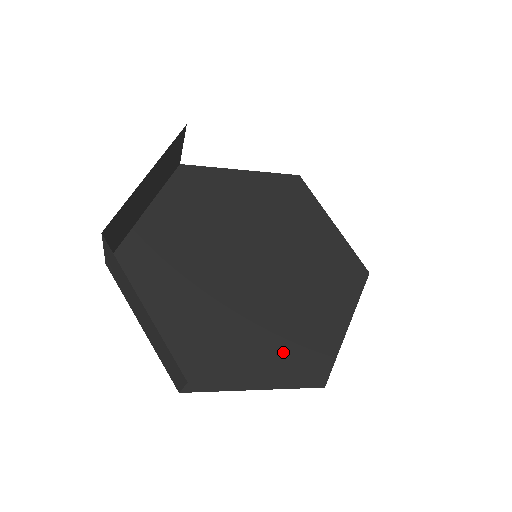
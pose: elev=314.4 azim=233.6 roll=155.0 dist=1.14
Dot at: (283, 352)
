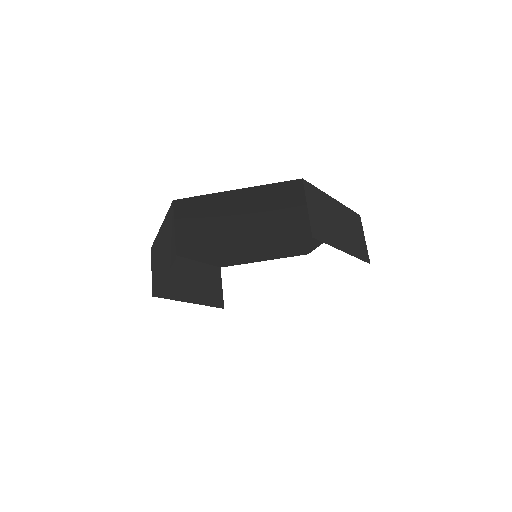
Dot at: occluded
